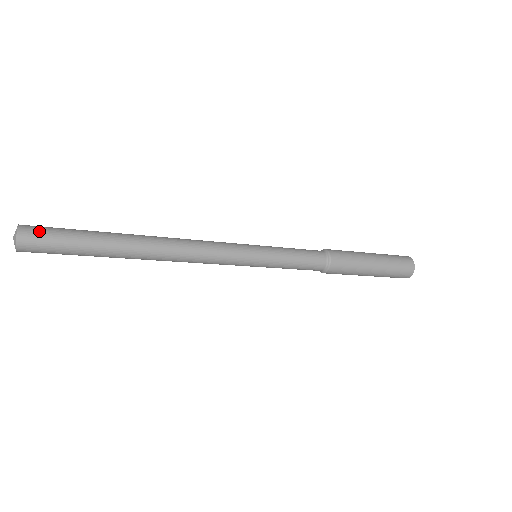
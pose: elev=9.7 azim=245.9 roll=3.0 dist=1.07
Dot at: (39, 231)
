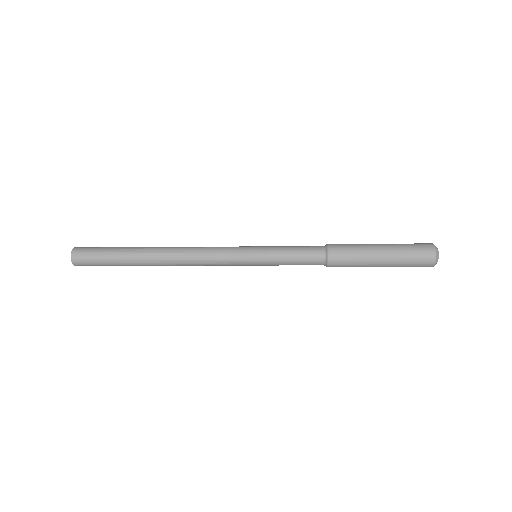
Dot at: (84, 260)
